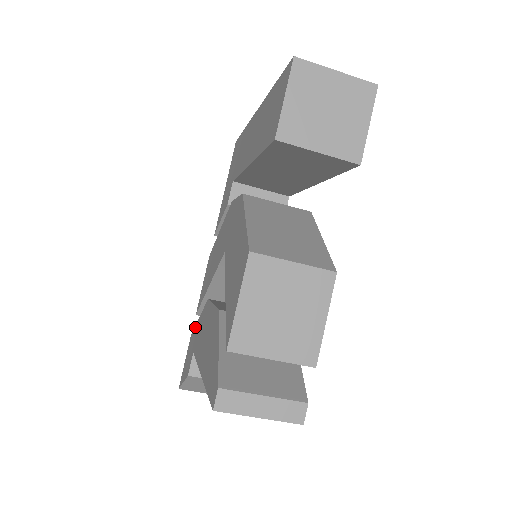
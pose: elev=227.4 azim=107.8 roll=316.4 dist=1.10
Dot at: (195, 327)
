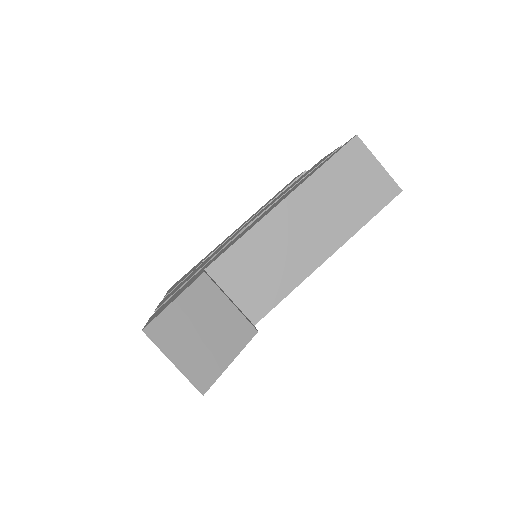
Dot at: (176, 292)
